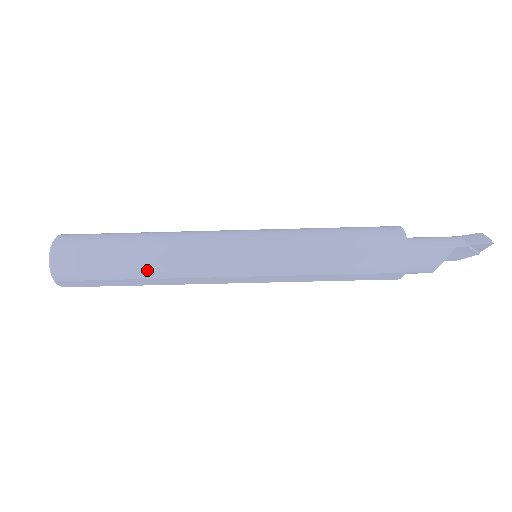
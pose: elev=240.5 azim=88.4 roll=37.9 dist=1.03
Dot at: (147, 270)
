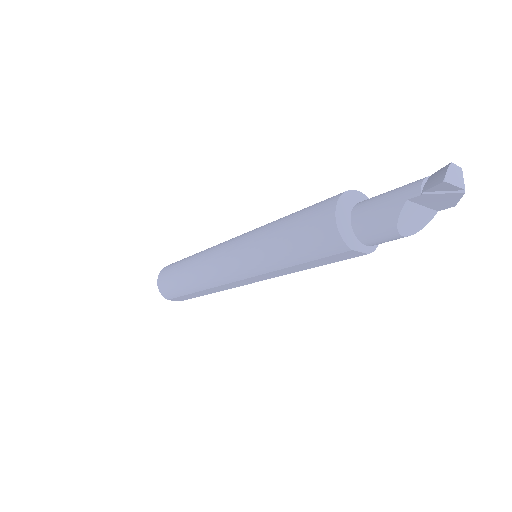
Dot at: (193, 286)
